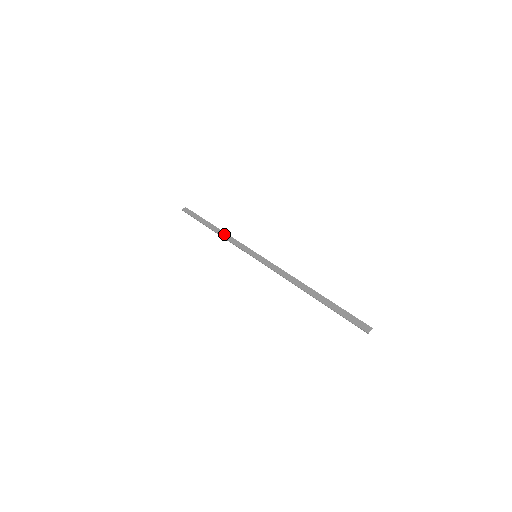
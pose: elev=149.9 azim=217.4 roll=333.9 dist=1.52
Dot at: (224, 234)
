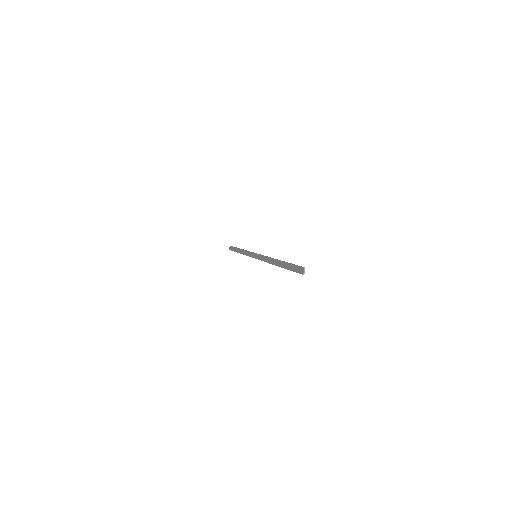
Dot at: (243, 252)
